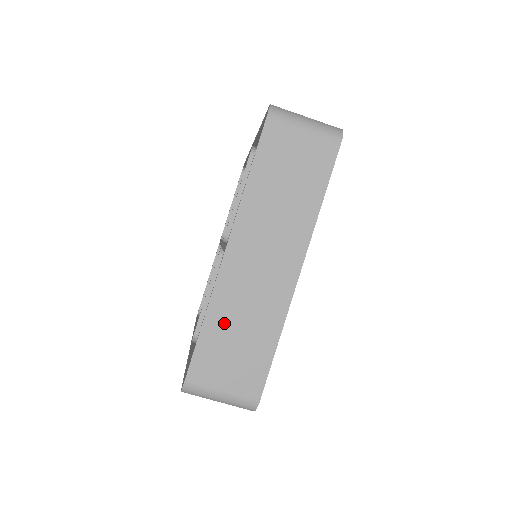
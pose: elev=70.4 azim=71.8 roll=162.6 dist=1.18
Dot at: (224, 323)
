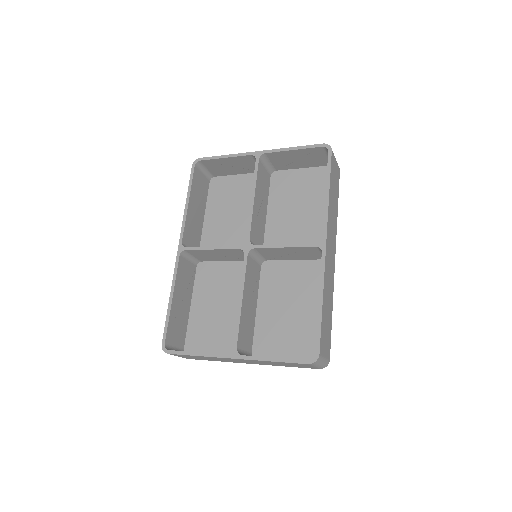
Dot at: (204, 357)
